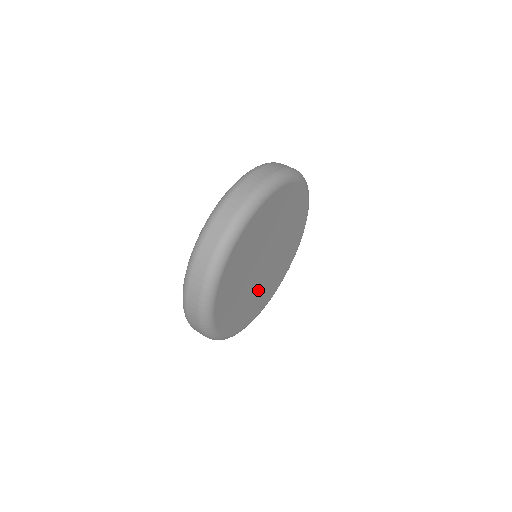
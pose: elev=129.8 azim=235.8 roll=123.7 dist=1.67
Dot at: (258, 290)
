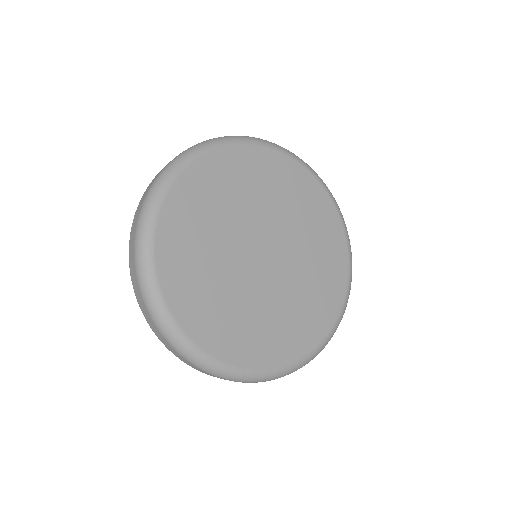
Dot at: (278, 303)
